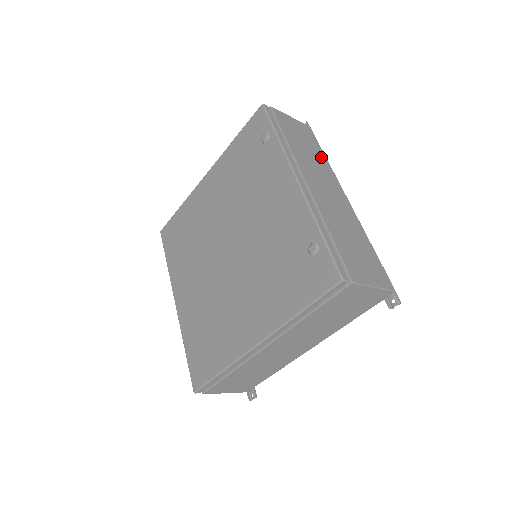
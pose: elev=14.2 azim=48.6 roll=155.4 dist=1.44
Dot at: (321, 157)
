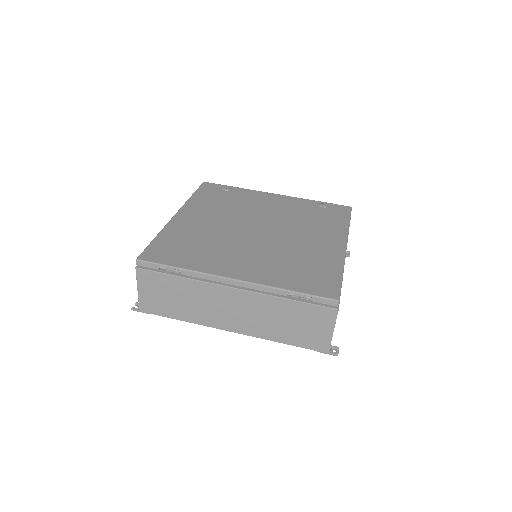
Dot at: occluded
